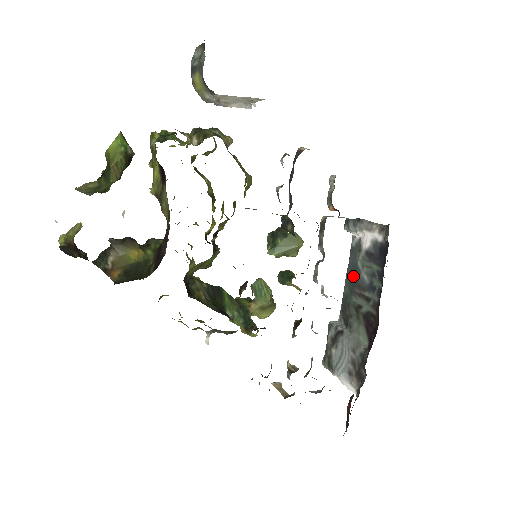
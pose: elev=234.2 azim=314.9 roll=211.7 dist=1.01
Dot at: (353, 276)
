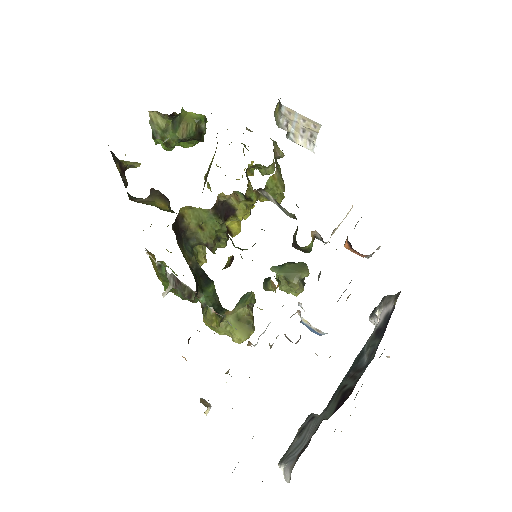
Dot at: (355, 361)
